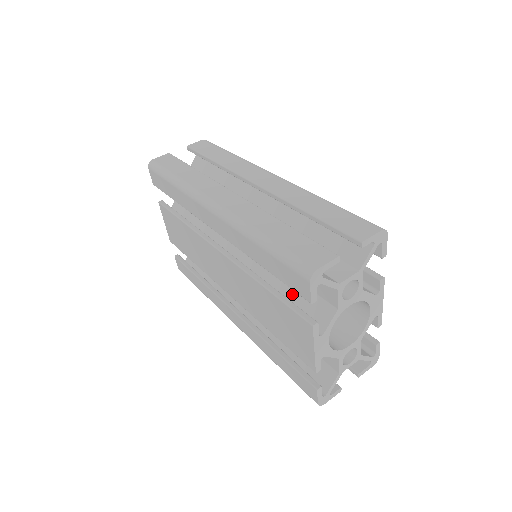
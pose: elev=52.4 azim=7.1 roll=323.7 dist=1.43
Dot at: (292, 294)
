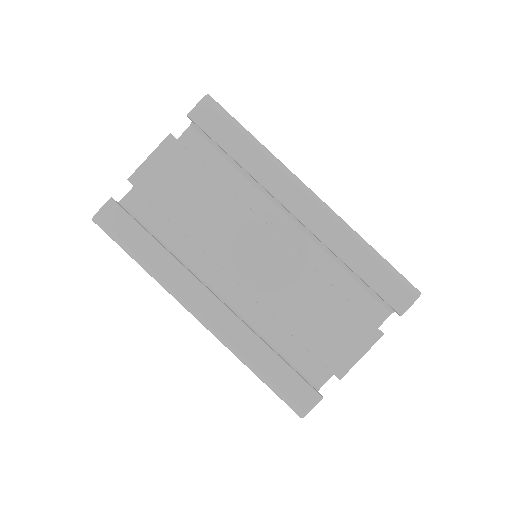
Dot at: occluded
